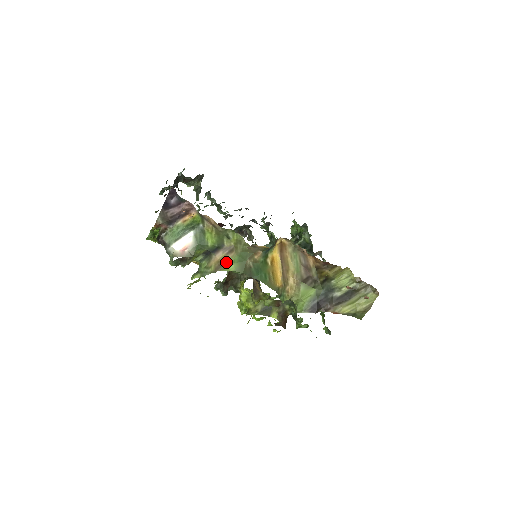
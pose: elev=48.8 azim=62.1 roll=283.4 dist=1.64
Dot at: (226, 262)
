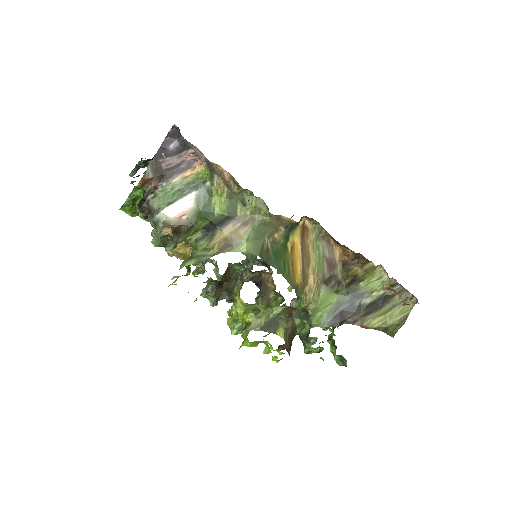
Dot at: (236, 239)
